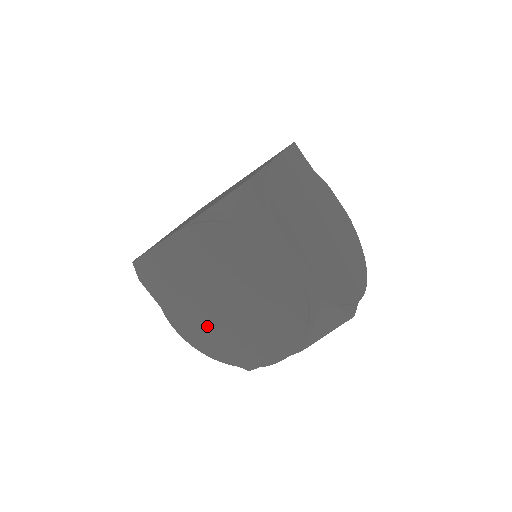
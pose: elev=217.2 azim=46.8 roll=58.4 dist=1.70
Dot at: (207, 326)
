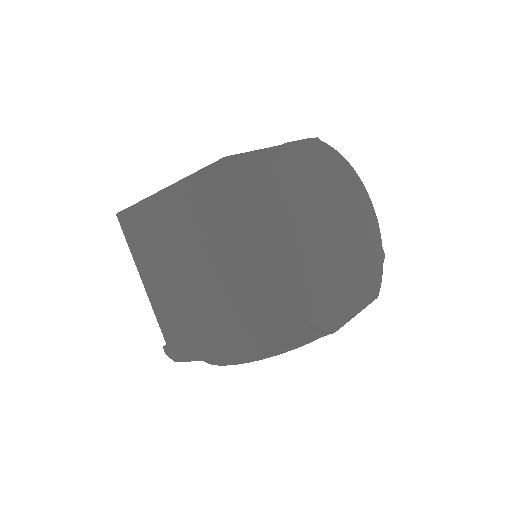
Dot at: occluded
